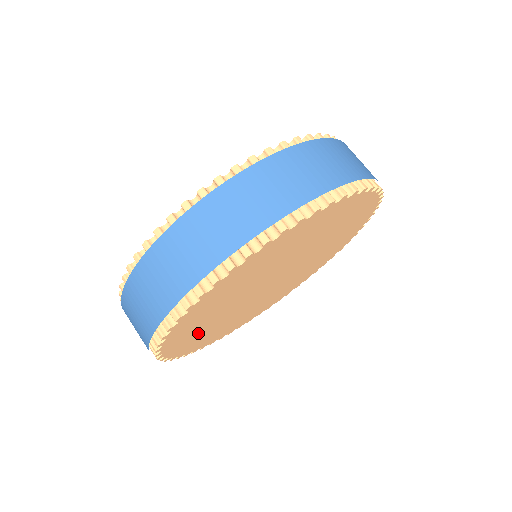
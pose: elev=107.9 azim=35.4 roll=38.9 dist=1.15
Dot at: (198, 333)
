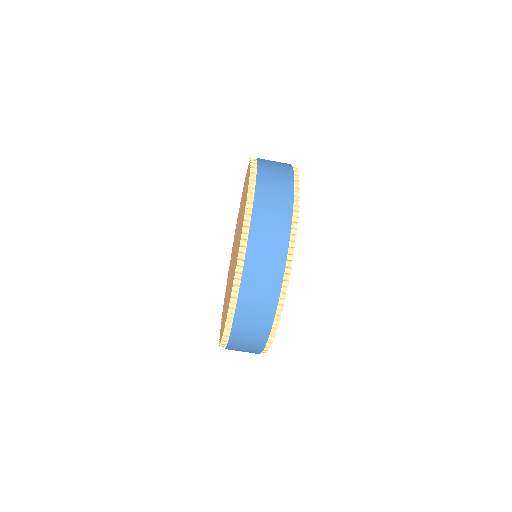
Dot at: occluded
